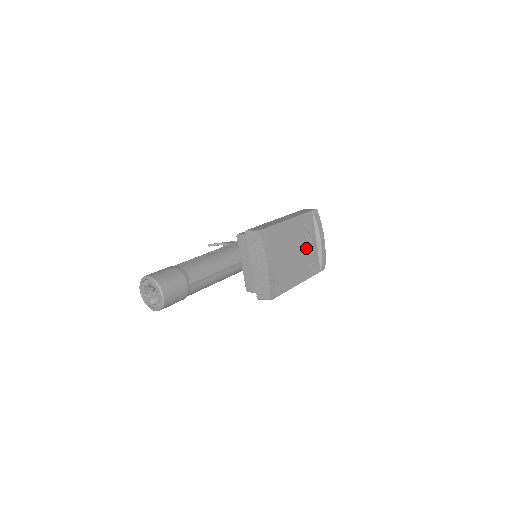
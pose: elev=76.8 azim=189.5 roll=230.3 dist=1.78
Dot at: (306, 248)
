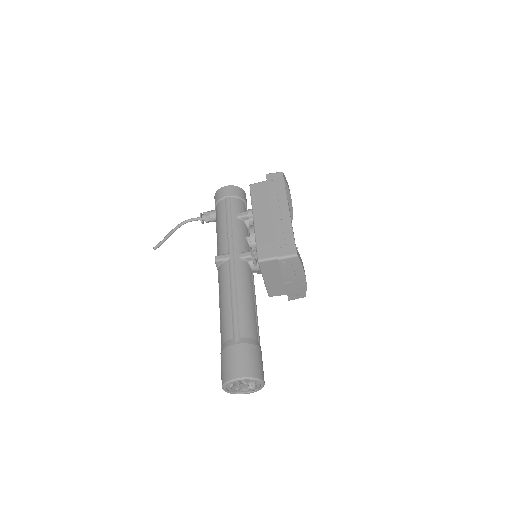
Dot at: occluded
